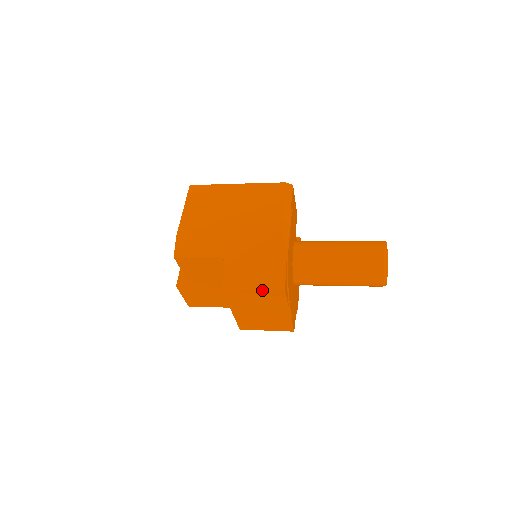
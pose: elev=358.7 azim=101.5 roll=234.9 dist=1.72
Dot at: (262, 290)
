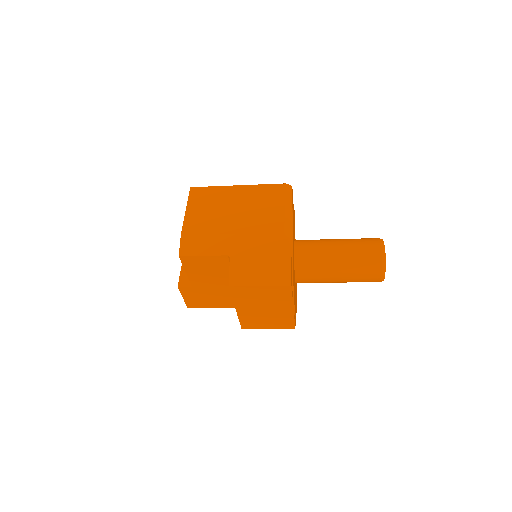
Dot at: (269, 286)
